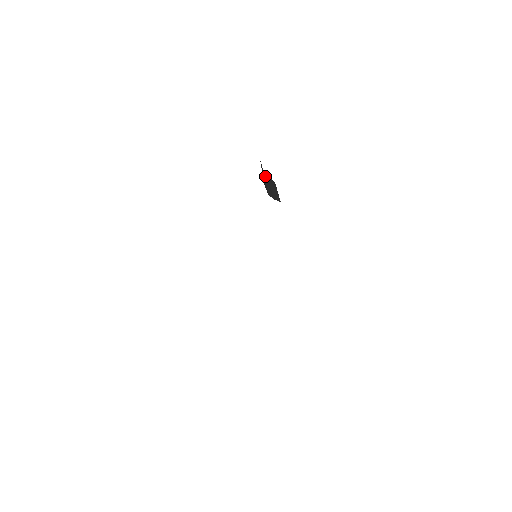
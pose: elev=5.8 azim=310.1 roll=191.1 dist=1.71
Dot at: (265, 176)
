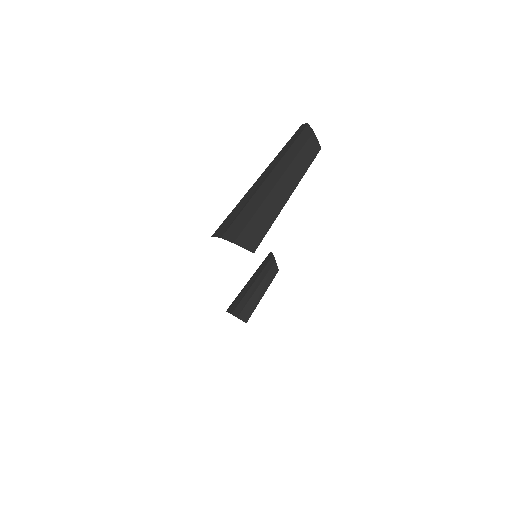
Dot at: (266, 267)
